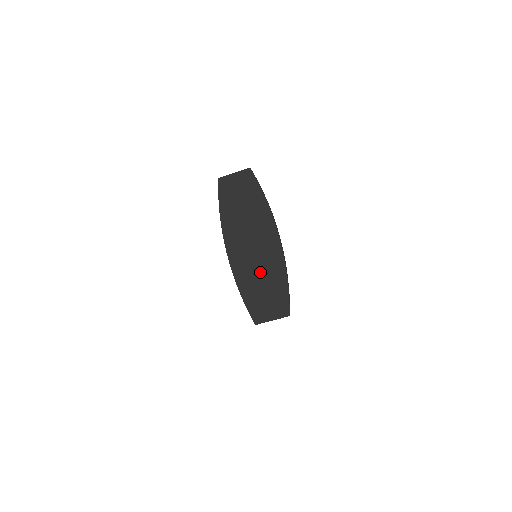
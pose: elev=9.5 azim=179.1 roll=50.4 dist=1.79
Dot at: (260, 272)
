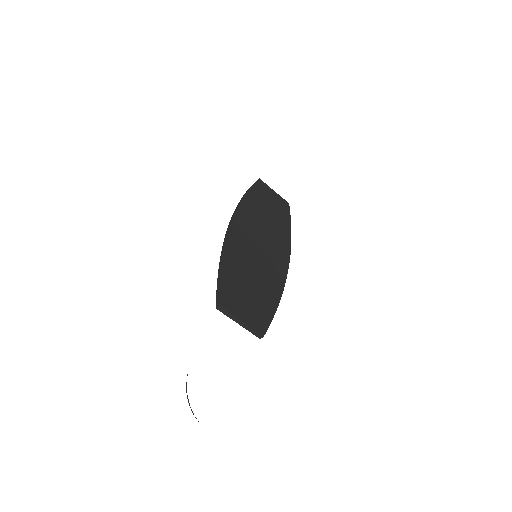
Dot at: (255, 269)
